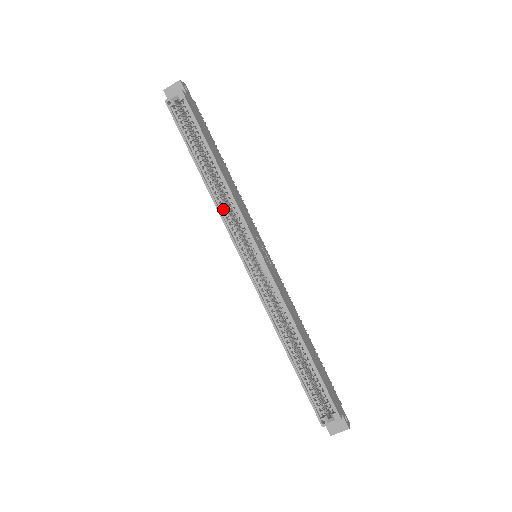
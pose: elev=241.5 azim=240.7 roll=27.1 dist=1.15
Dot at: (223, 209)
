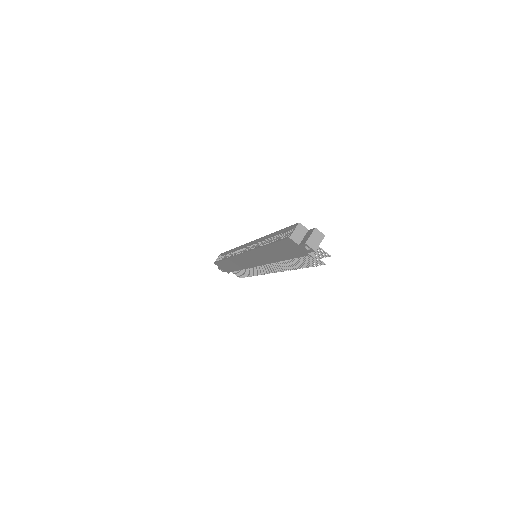
Dot at: occluded
